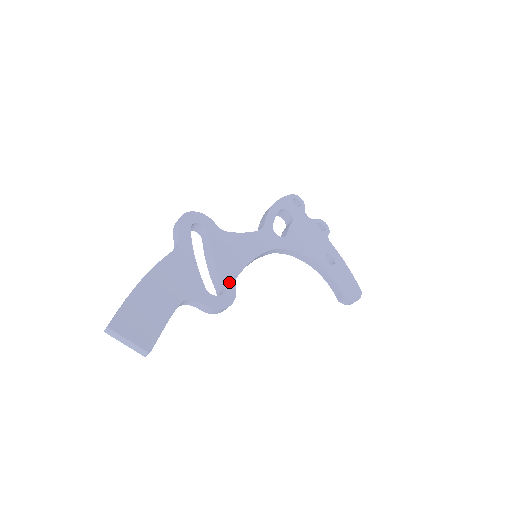
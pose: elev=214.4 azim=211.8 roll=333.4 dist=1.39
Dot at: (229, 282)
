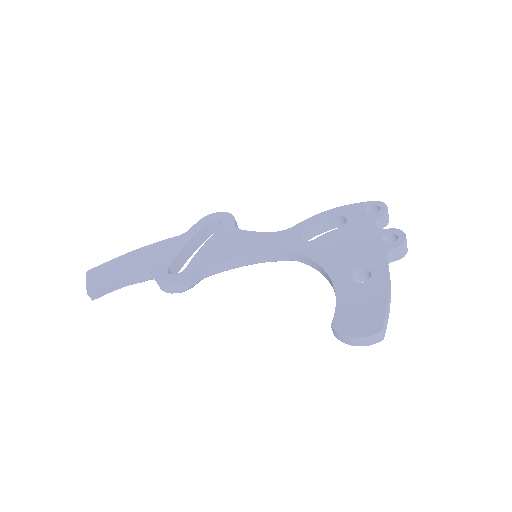
Dot at: (194, 267)
